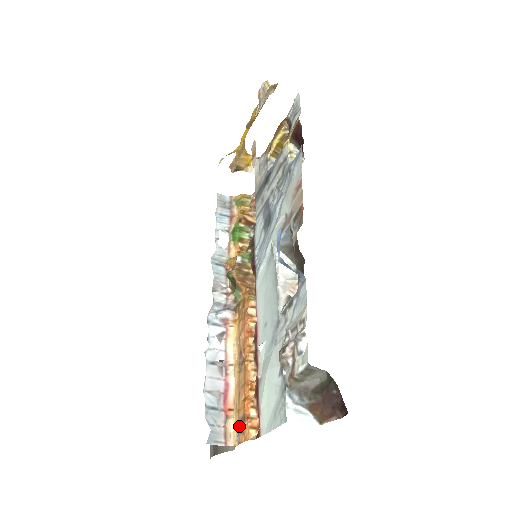
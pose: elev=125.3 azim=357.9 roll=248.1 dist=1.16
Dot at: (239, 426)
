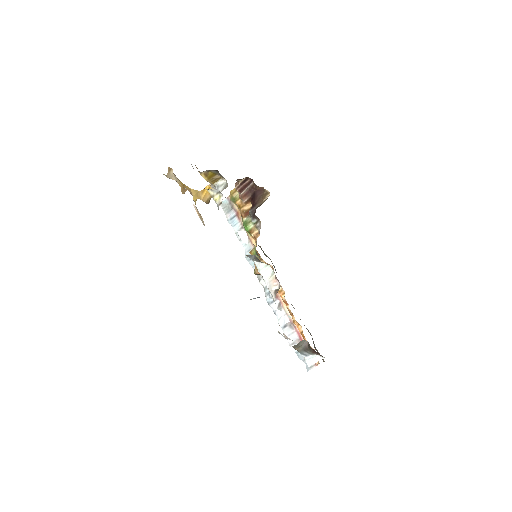
Dot at: occluded
